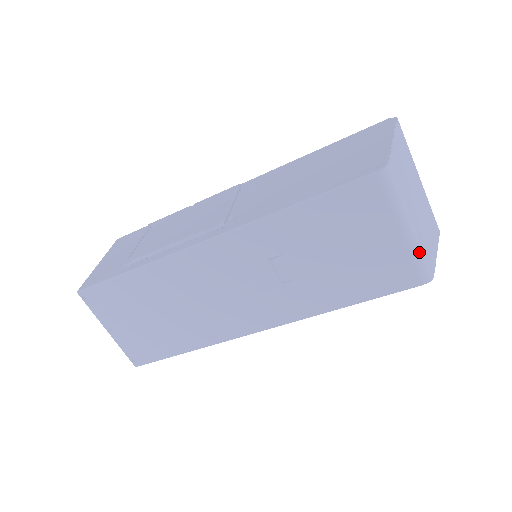
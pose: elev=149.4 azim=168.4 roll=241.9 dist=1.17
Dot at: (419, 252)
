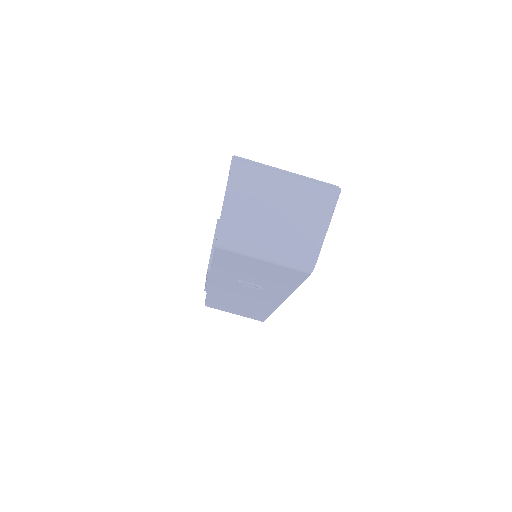
Dot at: (287, 262)
